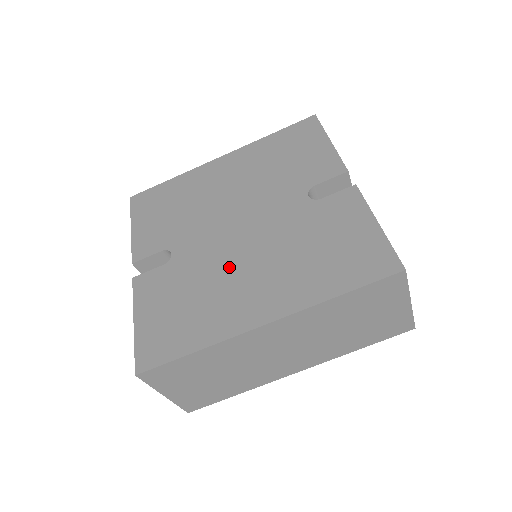
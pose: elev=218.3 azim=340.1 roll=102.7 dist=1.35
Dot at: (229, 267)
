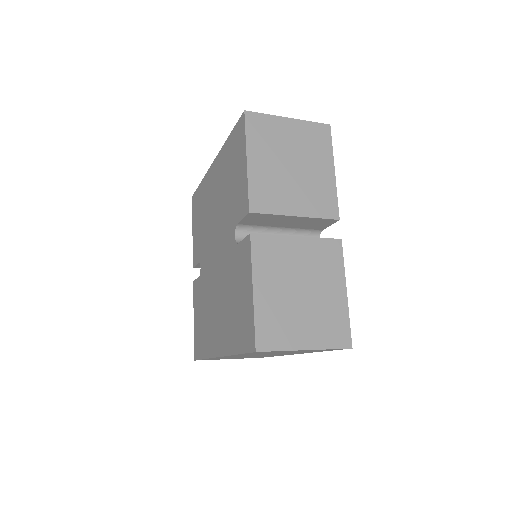
Dot at: (212, 295)
